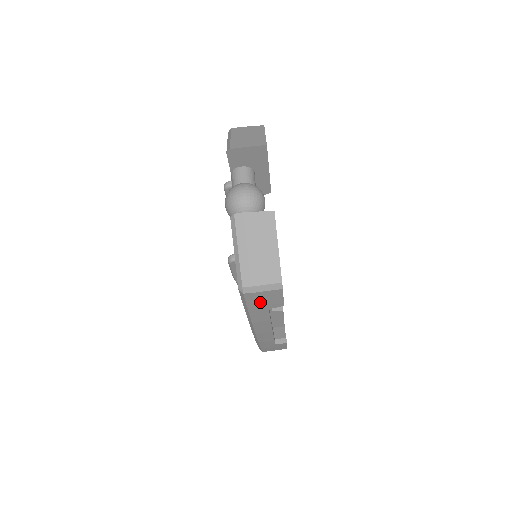
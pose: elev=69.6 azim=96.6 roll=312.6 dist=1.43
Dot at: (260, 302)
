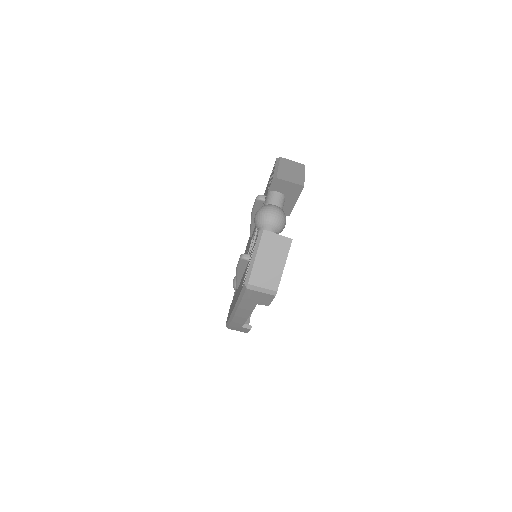
Dot at: (254, 298)
